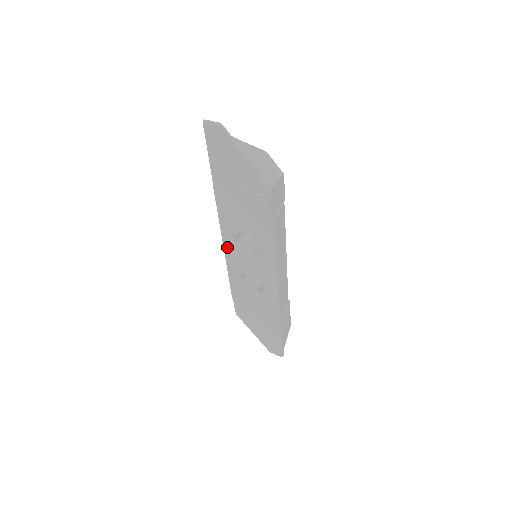
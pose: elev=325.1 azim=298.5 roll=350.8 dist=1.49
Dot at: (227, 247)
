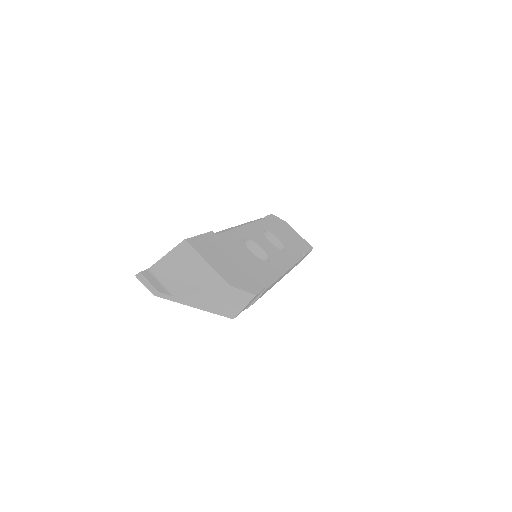
Dot at: occluded
